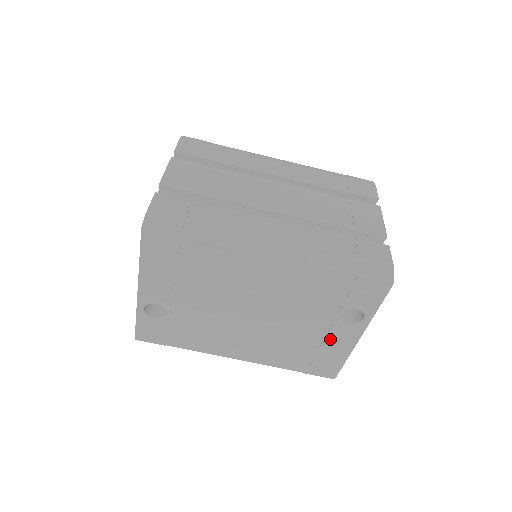
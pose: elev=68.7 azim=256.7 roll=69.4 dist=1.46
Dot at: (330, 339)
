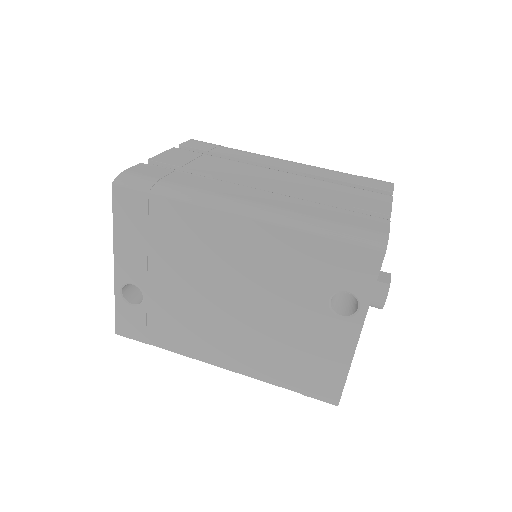
Dot at: (323, 339)
